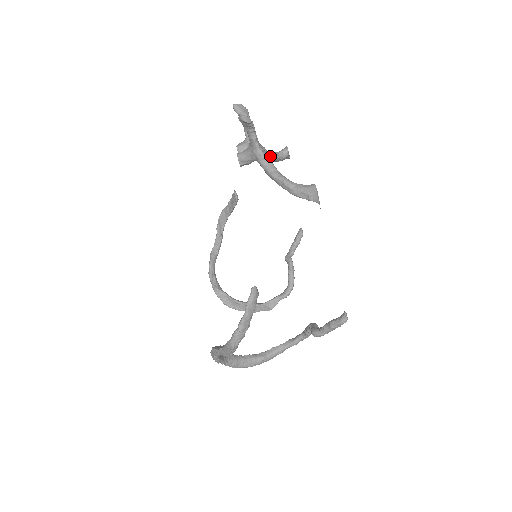
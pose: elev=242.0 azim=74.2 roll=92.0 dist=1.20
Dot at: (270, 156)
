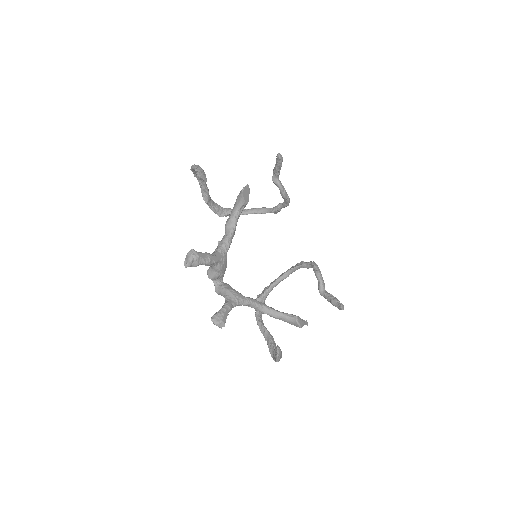
Dot at: (234, 231)
